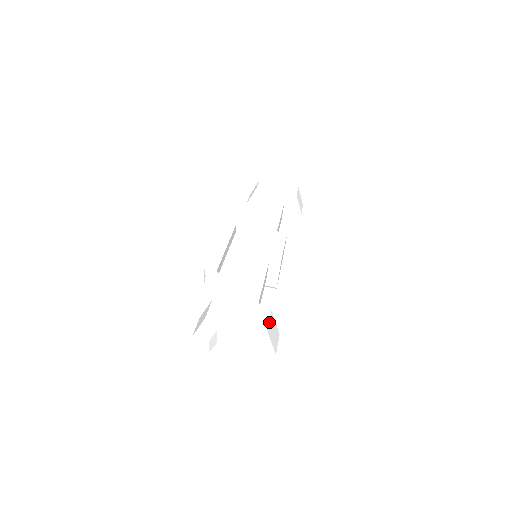
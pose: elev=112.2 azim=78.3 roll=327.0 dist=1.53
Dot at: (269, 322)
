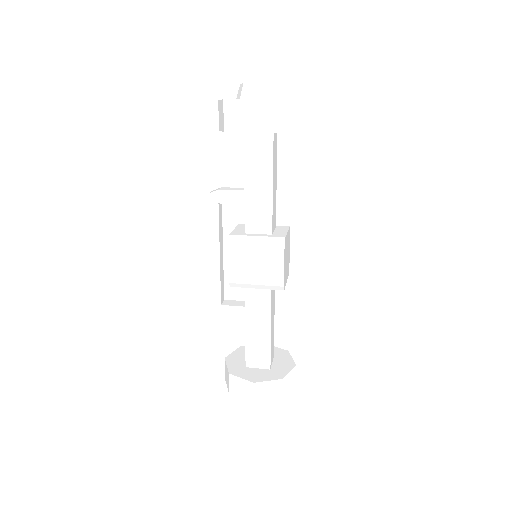
Dot at: occluded
